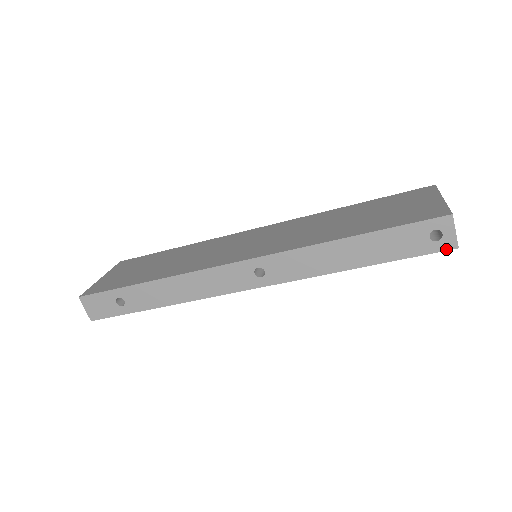
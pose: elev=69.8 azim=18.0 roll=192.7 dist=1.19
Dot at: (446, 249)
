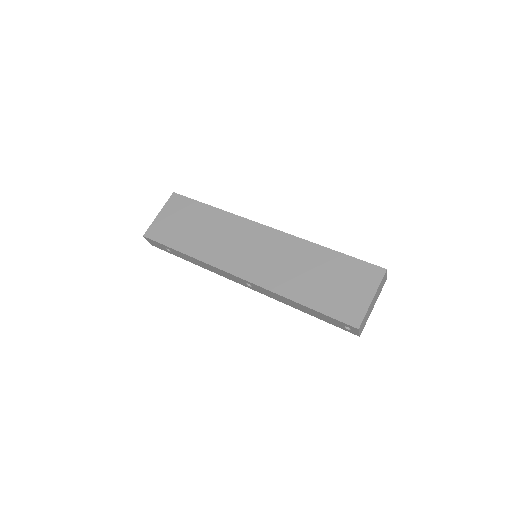
Dot at: (353, 333)
